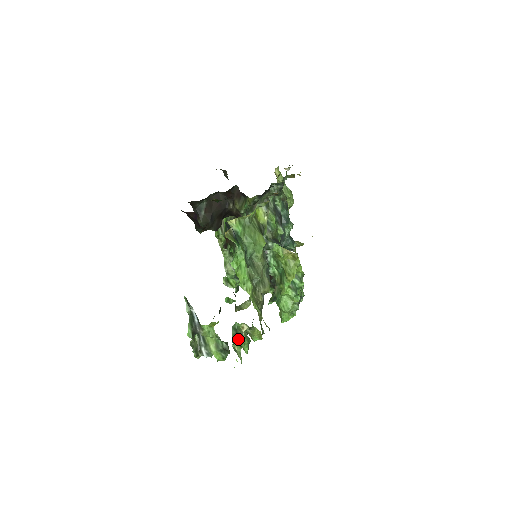
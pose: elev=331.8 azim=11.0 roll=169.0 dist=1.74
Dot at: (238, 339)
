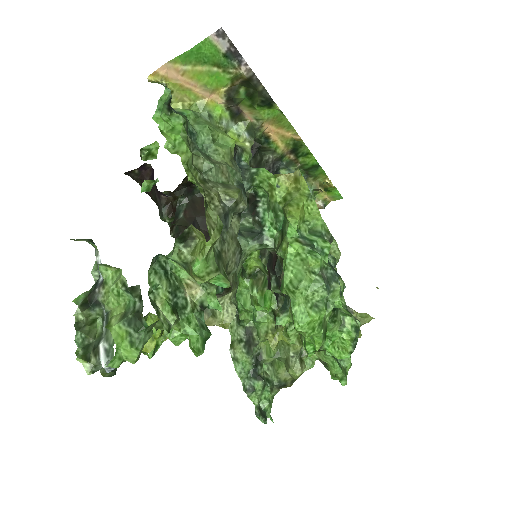
Dot at: (168, 292)
